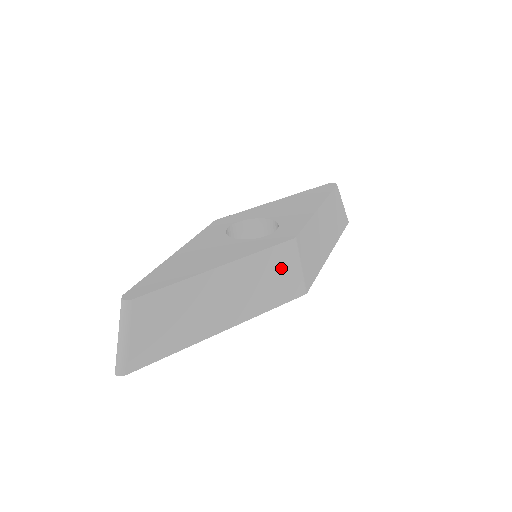
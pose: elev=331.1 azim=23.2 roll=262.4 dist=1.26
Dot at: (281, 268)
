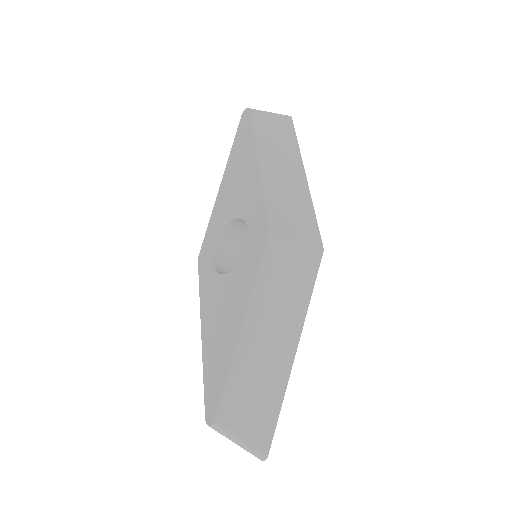
Dot at: (285, 263)
